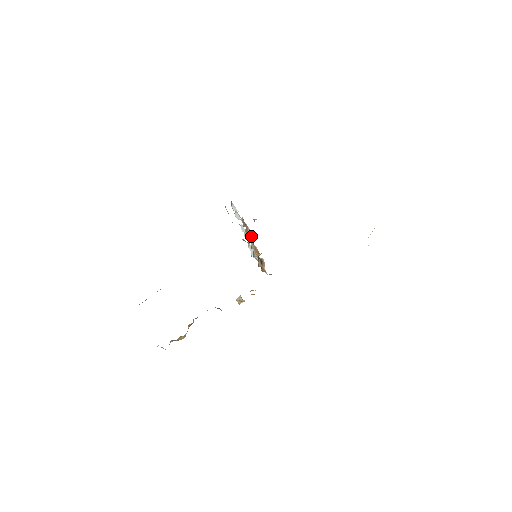
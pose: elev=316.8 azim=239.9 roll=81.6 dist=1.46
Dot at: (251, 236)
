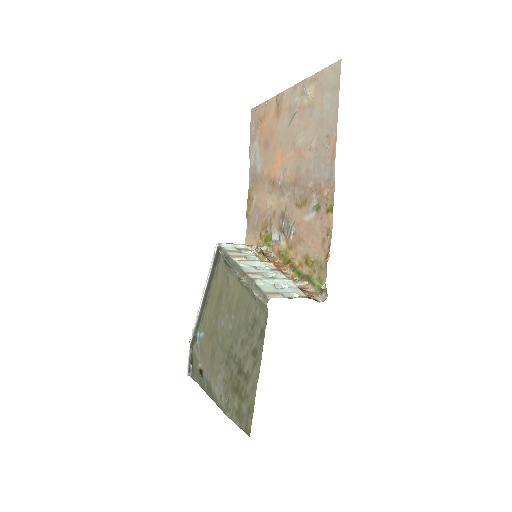
Dot at: (304, 285)
